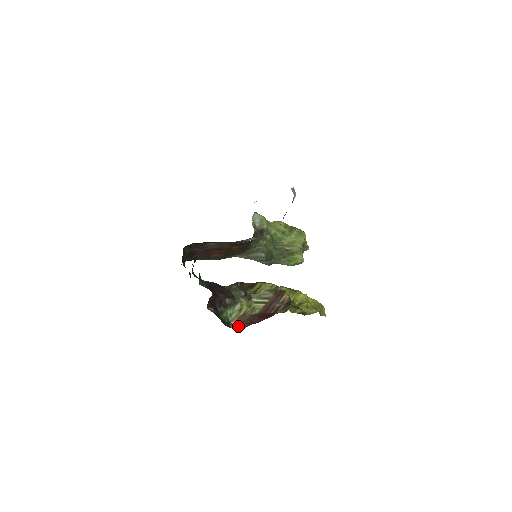
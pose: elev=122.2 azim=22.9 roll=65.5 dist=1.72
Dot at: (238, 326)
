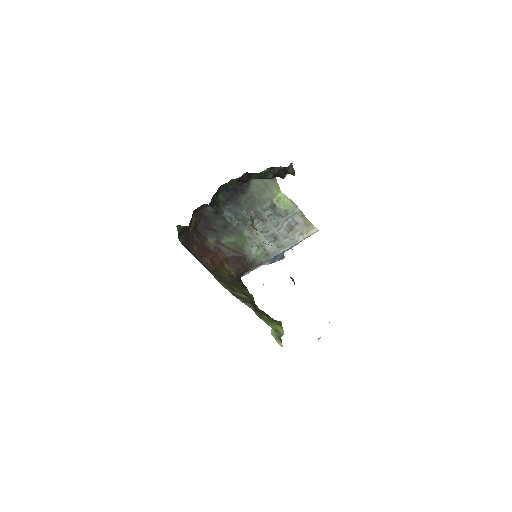
Dot at: occluded
